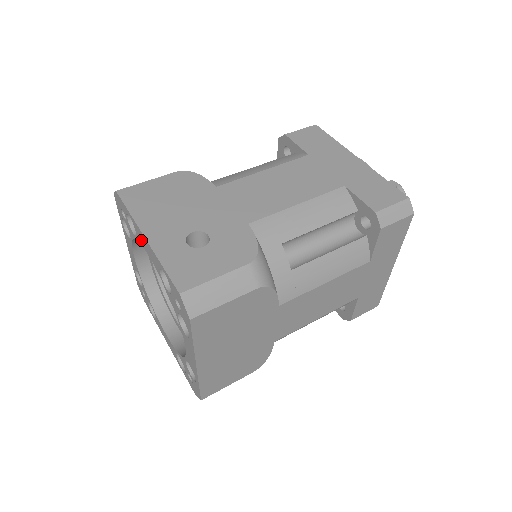
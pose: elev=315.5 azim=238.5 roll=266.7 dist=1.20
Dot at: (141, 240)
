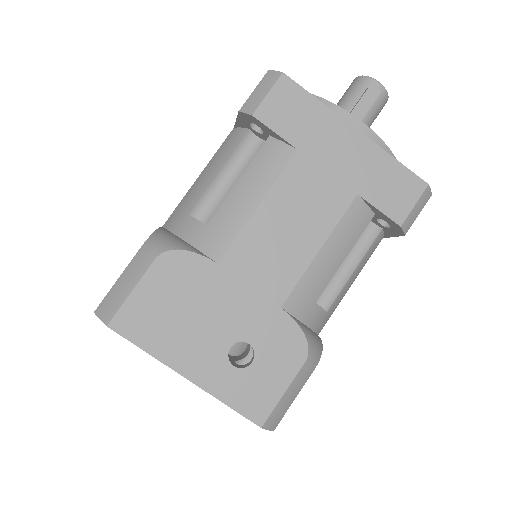
Dot at: occluded
